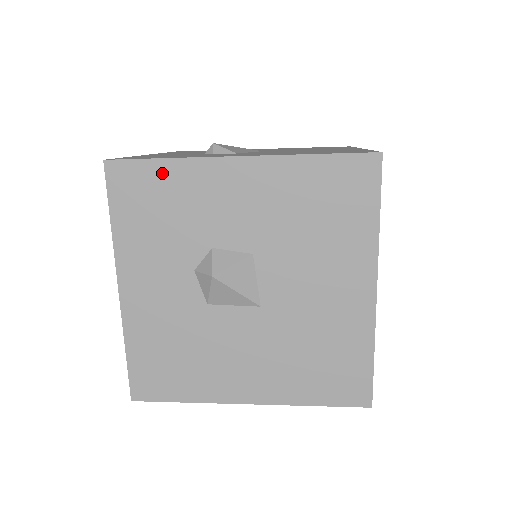
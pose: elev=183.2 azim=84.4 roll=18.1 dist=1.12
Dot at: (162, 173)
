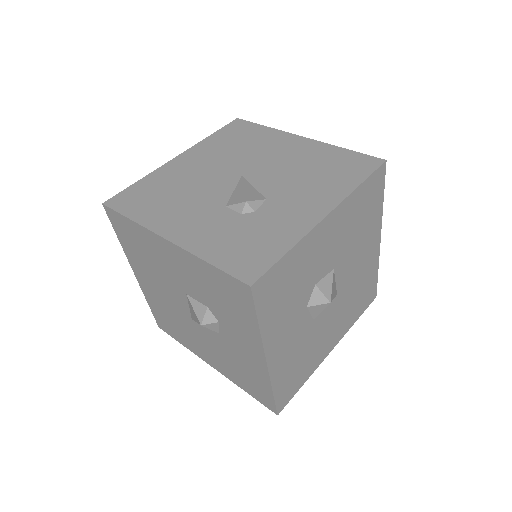
Dot at: (288, 263)
